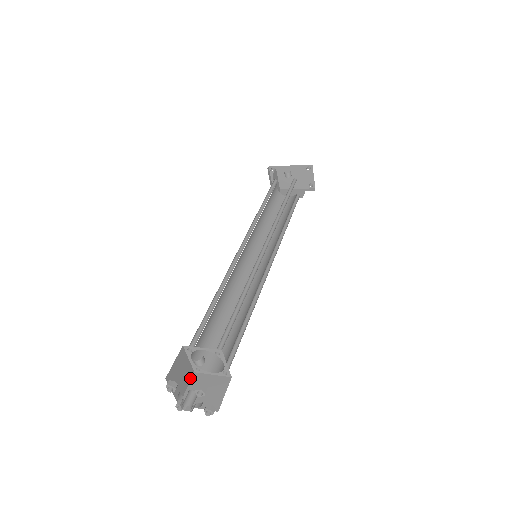
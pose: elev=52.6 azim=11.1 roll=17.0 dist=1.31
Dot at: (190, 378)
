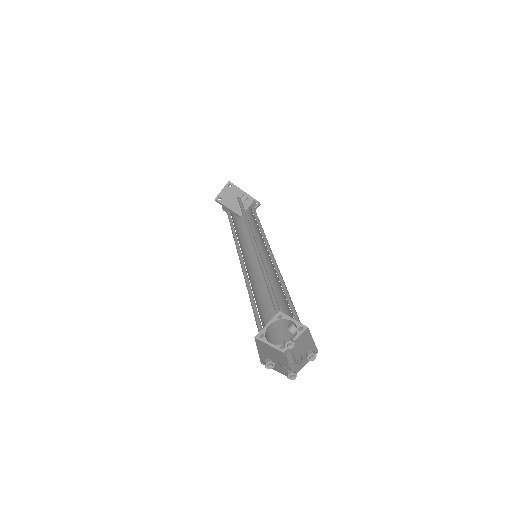
Dot at: (257, 341)
